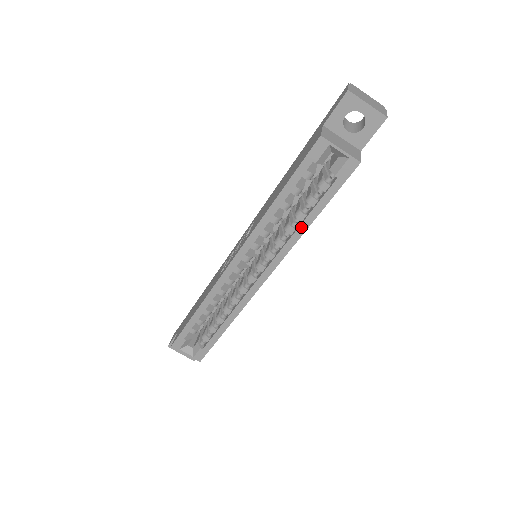
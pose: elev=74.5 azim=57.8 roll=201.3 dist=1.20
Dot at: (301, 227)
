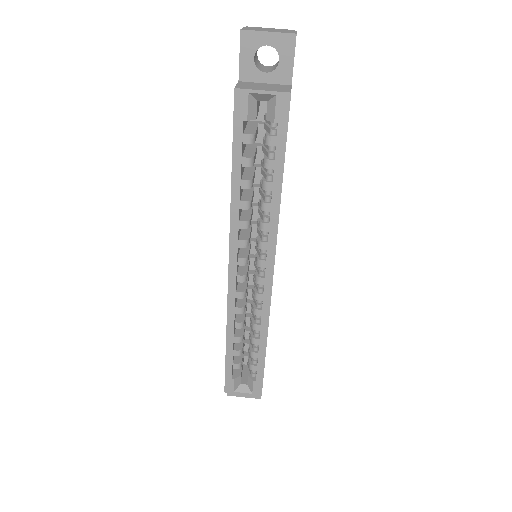
Dot at: (274, 197)
